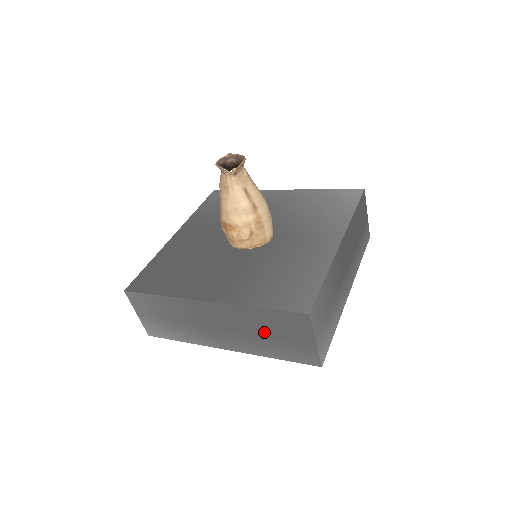
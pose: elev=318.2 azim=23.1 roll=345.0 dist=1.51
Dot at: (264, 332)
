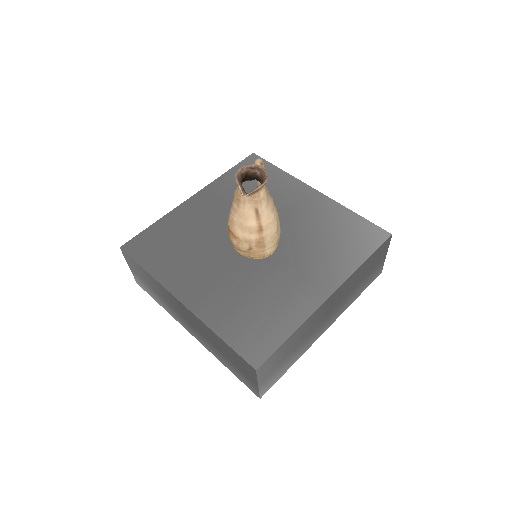
Dot at: (221, 350)
